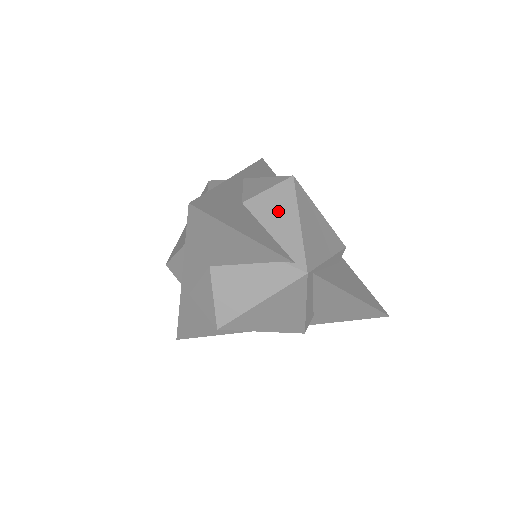
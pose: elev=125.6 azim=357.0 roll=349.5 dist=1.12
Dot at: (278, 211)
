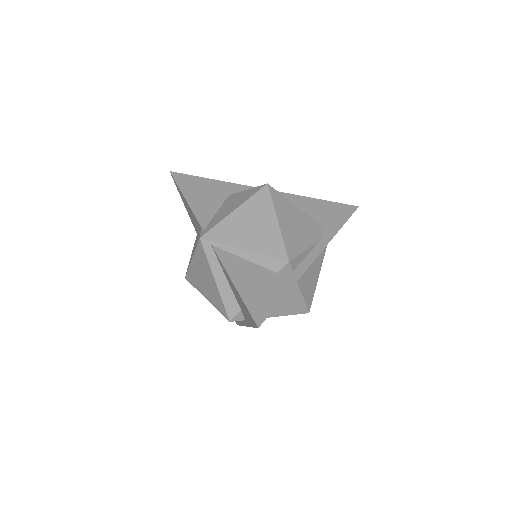
Dot at: (235, 202)
